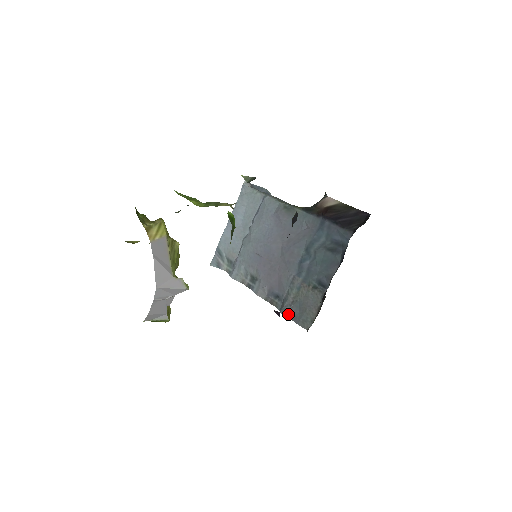
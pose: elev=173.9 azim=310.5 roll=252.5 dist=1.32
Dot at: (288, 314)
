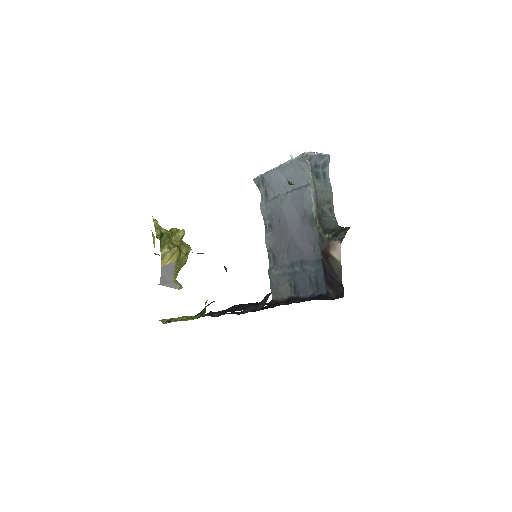
Dot at: (270, 278)
